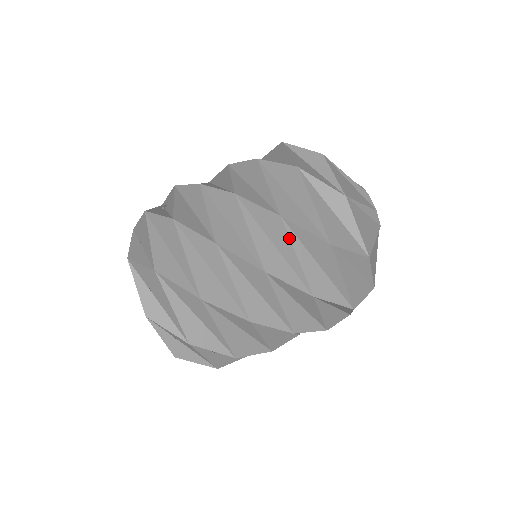
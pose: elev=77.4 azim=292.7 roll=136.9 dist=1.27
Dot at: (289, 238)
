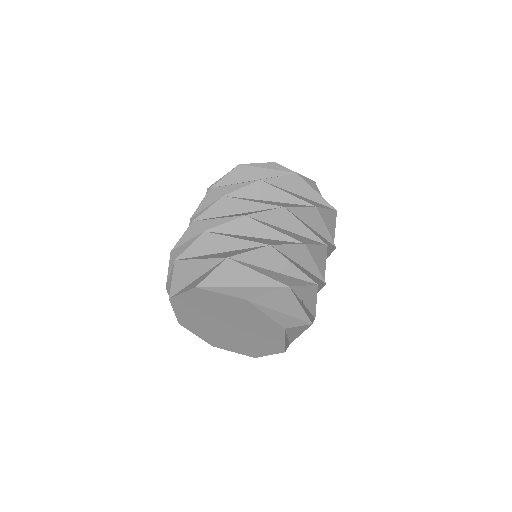
Dot at: (223, 186)
